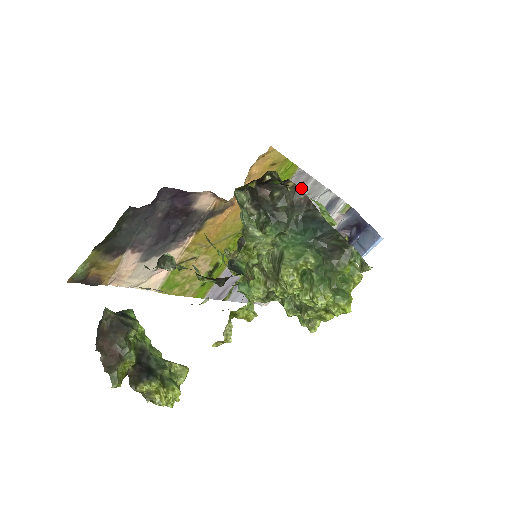
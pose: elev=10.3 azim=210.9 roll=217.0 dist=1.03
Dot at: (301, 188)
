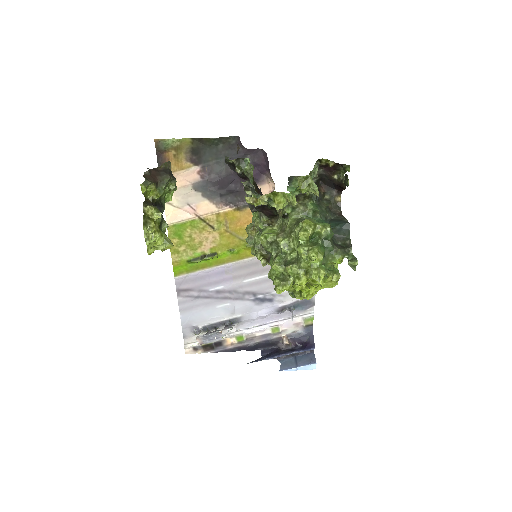
Dot at: occluded
